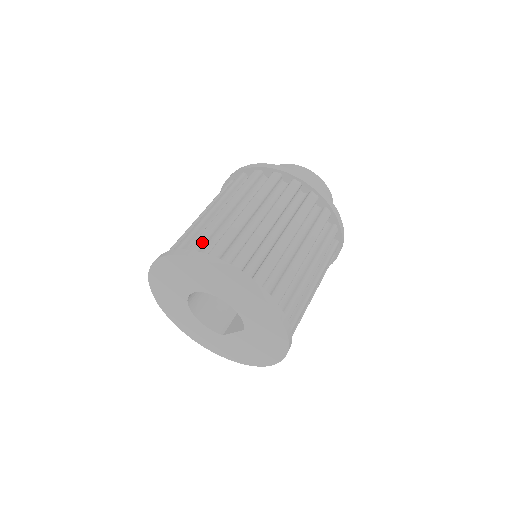
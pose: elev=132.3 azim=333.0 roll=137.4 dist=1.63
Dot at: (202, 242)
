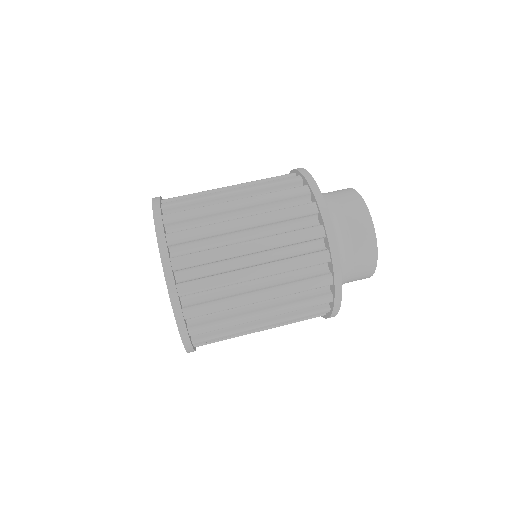
Dot at: (191, 265)
